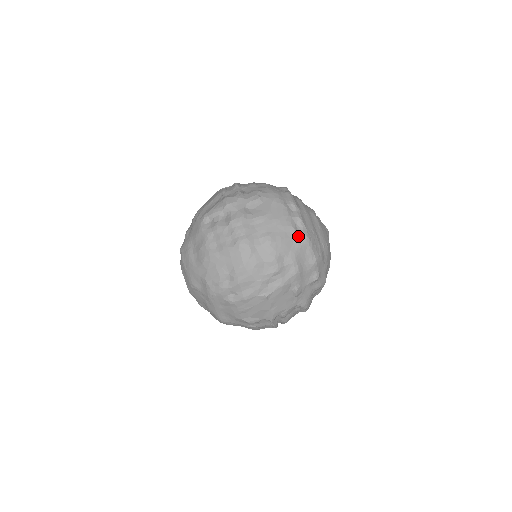
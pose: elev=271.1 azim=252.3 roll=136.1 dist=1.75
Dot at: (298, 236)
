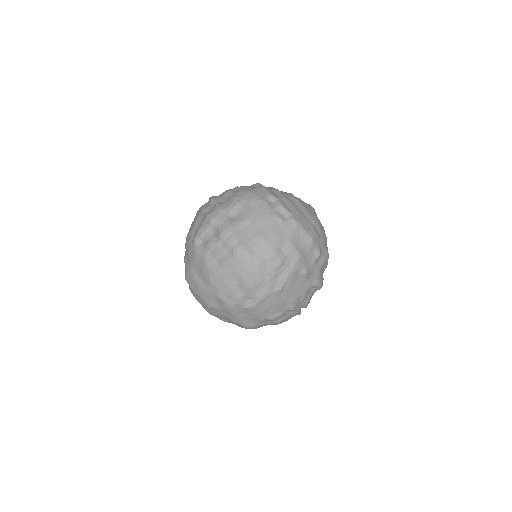
Dot at: (287, 224)
